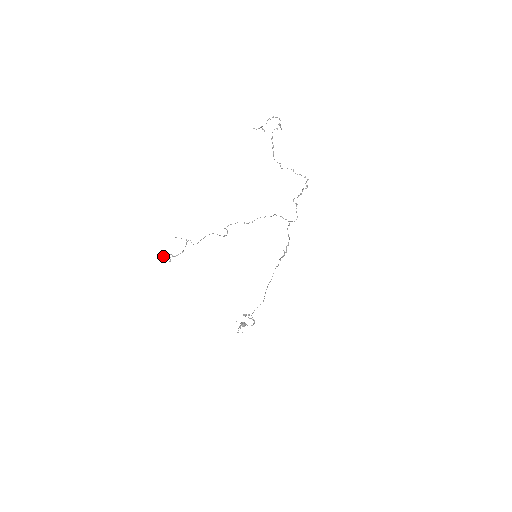
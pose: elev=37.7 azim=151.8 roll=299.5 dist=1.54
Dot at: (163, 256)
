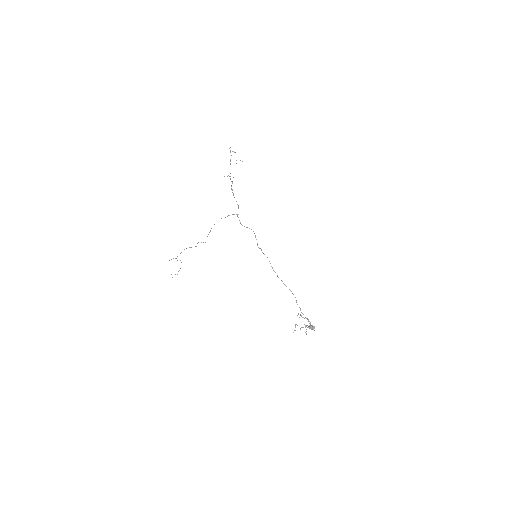
Dot at: occluded
